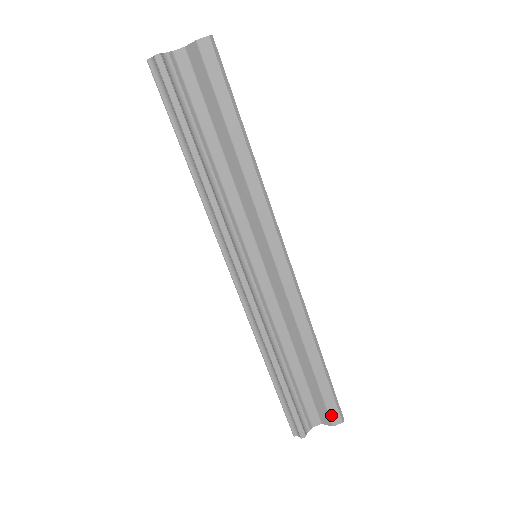
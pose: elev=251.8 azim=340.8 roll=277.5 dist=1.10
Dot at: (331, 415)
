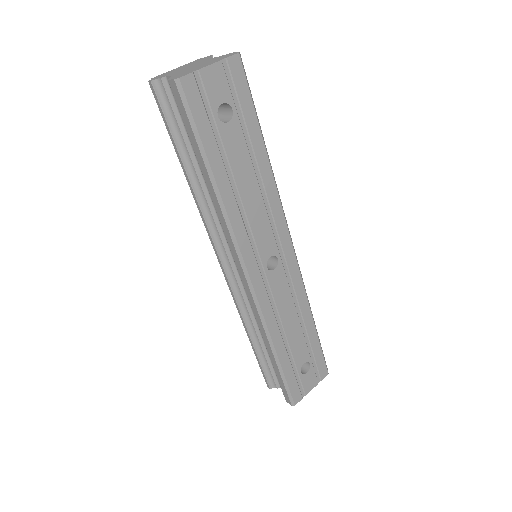
Dot at: (284, 395)
